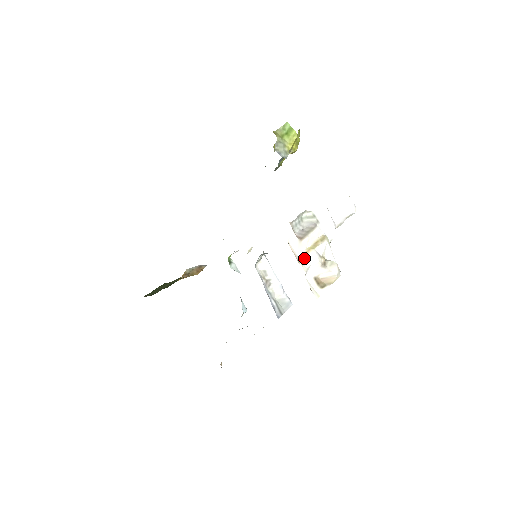
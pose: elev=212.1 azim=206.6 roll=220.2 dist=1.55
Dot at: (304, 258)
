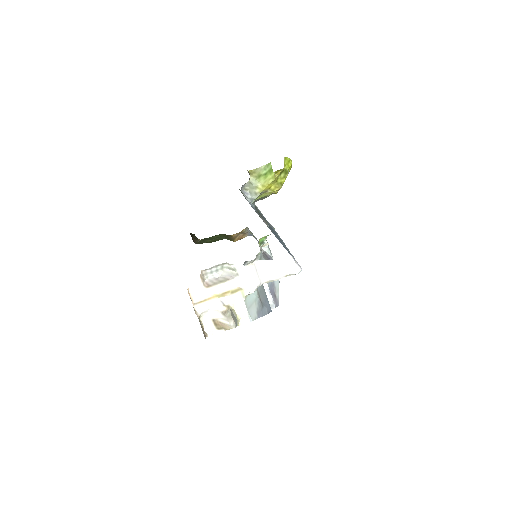
Dot at: (202, 303)
